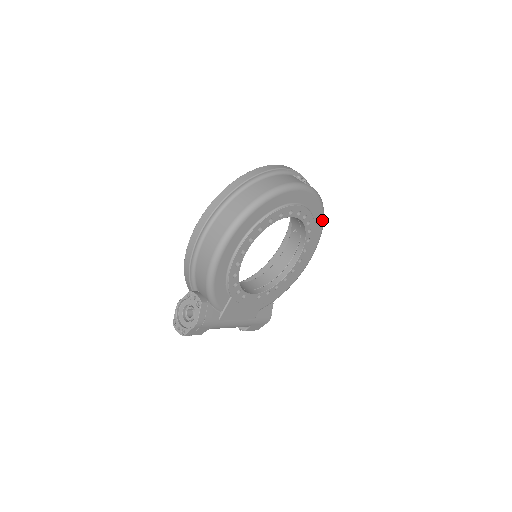
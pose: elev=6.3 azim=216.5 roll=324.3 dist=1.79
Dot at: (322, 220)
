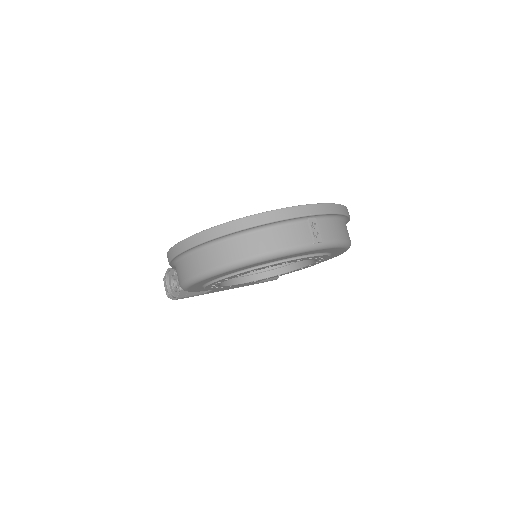
Dot at: (345, 249)
